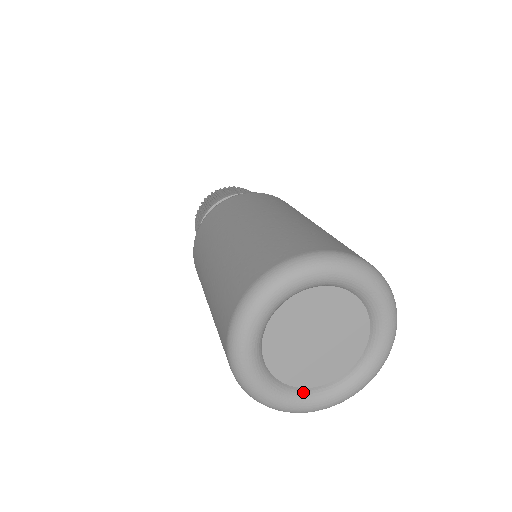
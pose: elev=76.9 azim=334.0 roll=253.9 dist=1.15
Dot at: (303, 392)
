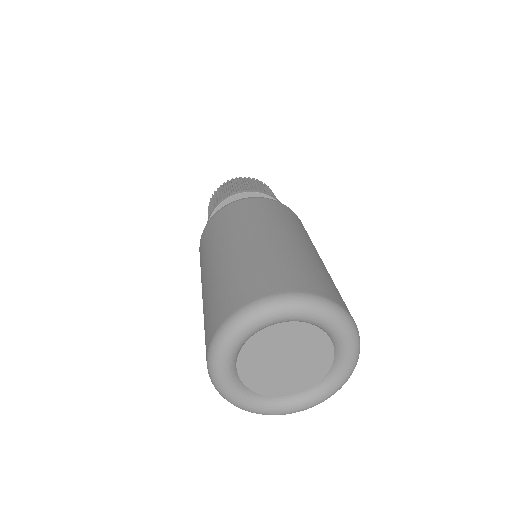
Dot at: (262, 399)
